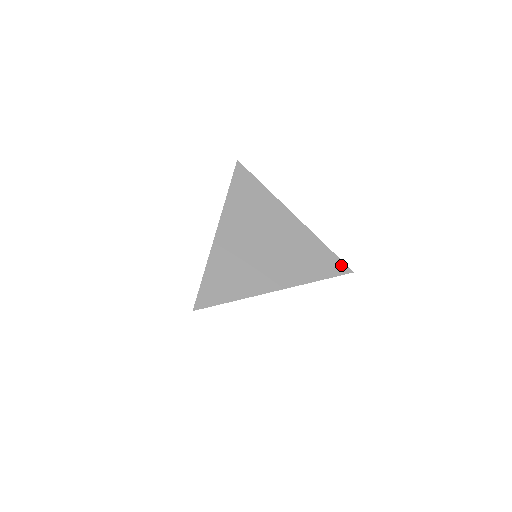
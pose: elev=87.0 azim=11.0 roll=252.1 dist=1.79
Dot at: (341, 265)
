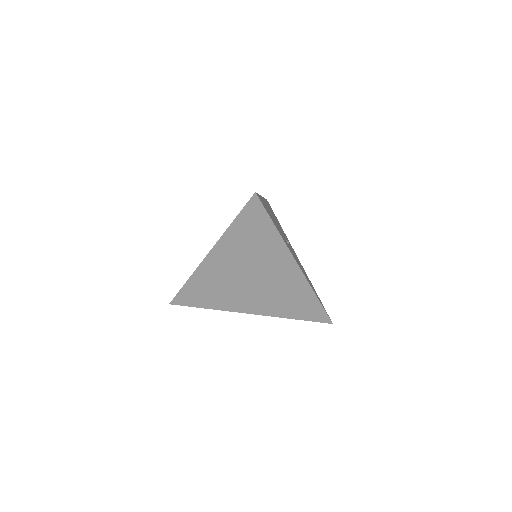
Dot at: (323, 316)
